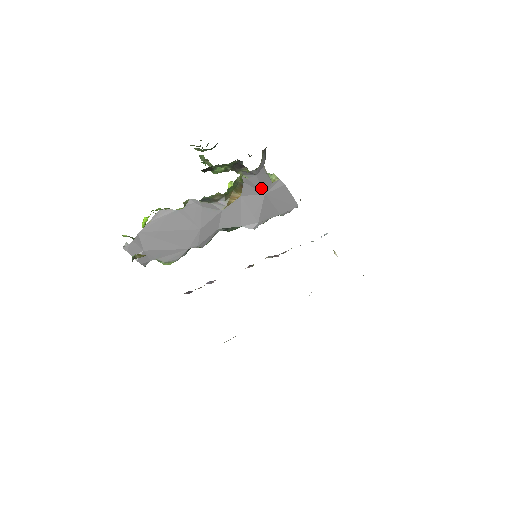
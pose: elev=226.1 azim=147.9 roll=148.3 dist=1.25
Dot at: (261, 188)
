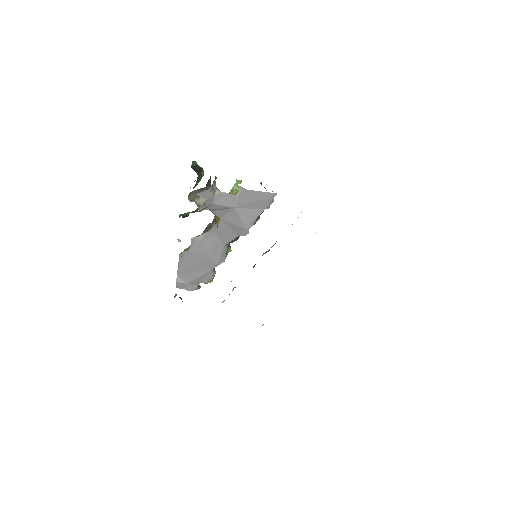
Dot at: (227, 207)
